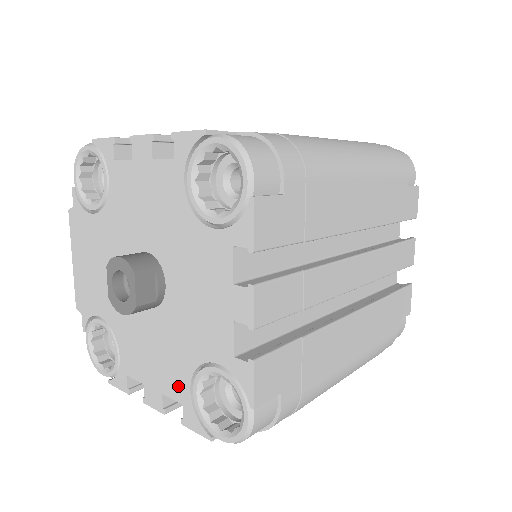
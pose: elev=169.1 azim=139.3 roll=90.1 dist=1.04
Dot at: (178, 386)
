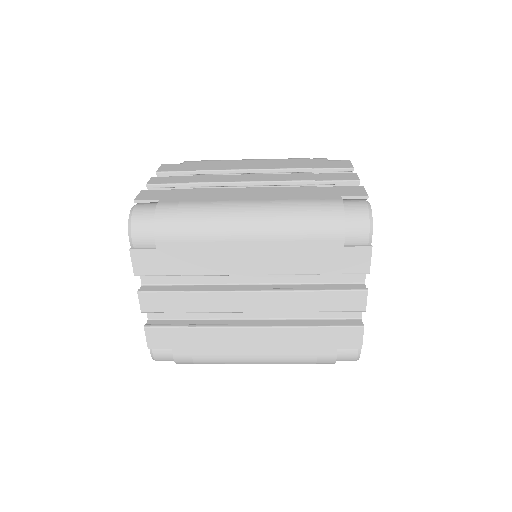
Dot at: occluded
